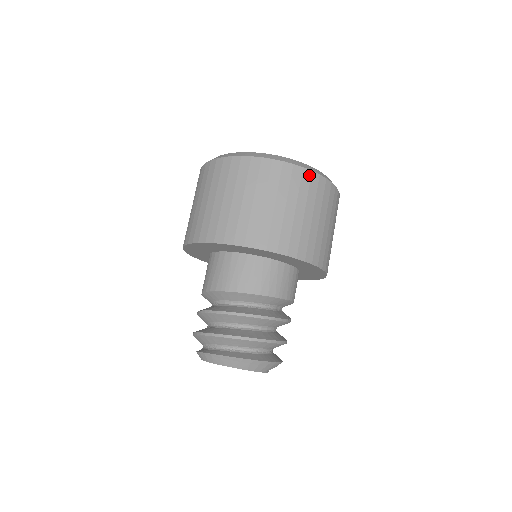
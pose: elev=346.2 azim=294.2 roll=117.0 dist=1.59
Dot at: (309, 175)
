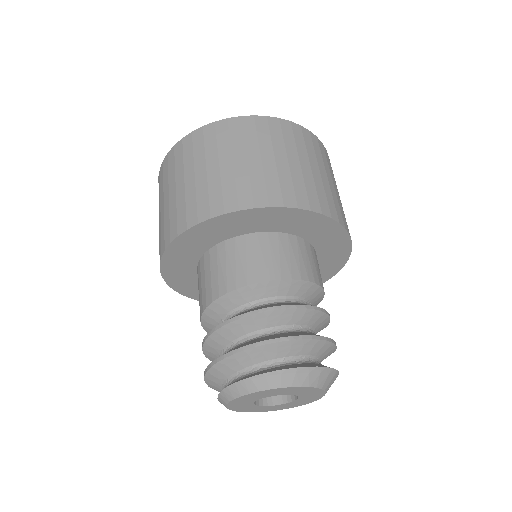
Dot at: (327, 153)
